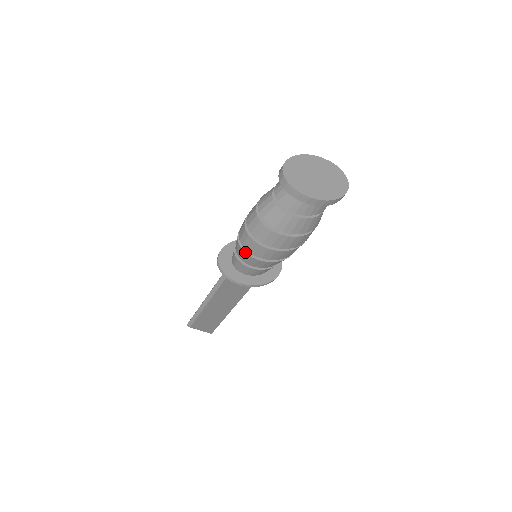
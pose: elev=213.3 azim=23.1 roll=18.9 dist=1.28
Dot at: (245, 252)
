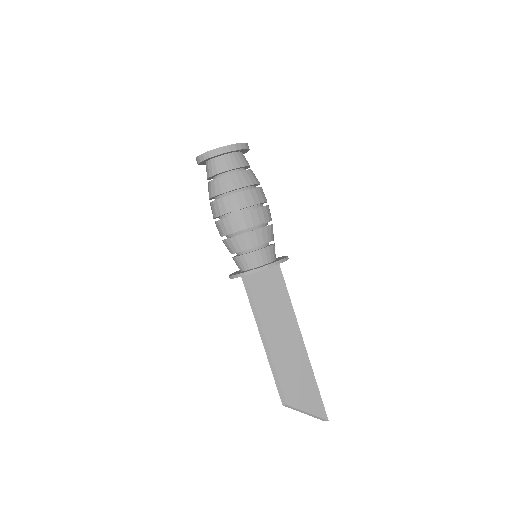
Dot at: (228, 238)
